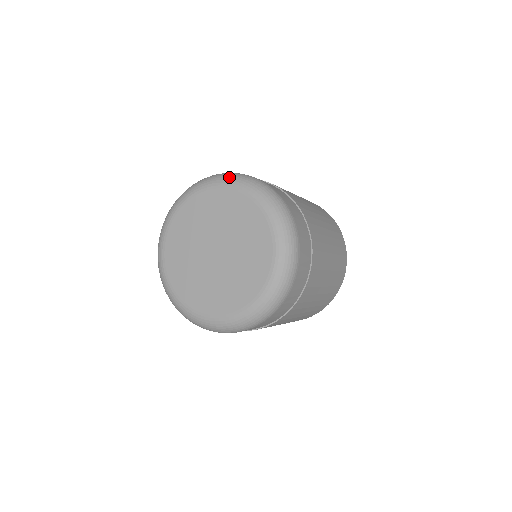
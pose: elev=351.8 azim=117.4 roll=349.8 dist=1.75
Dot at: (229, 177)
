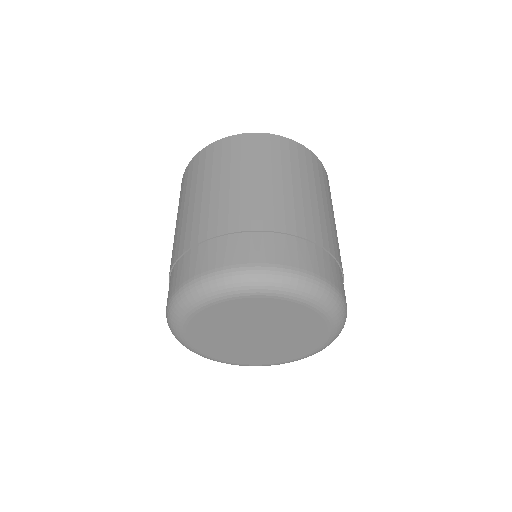
Dot at: (266, 285)
